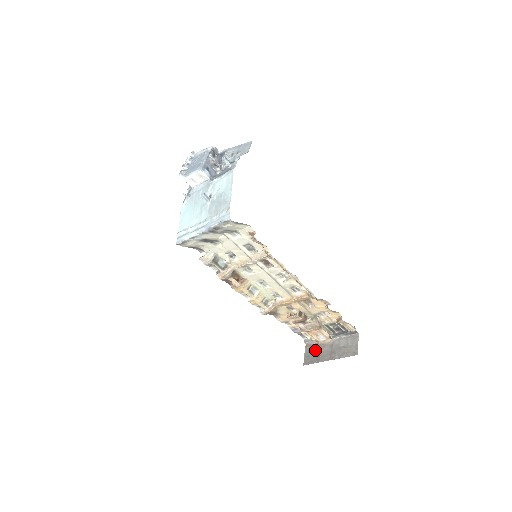
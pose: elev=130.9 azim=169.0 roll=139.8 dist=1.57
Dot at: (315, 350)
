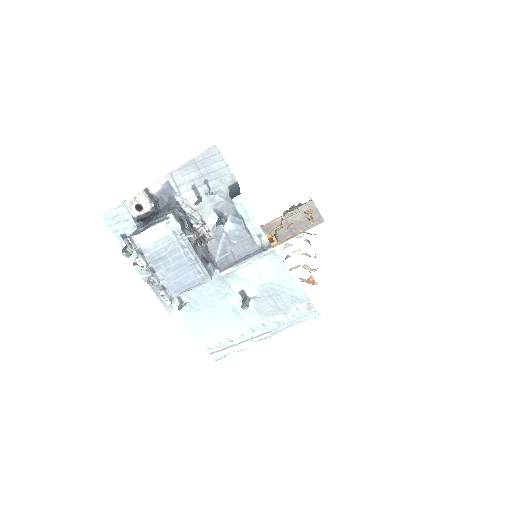
Dot at: occluded
